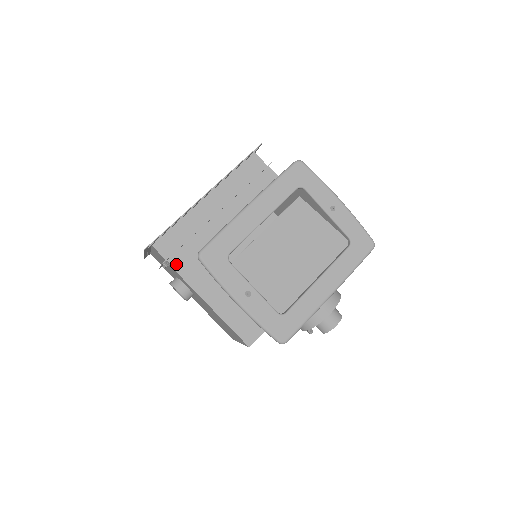
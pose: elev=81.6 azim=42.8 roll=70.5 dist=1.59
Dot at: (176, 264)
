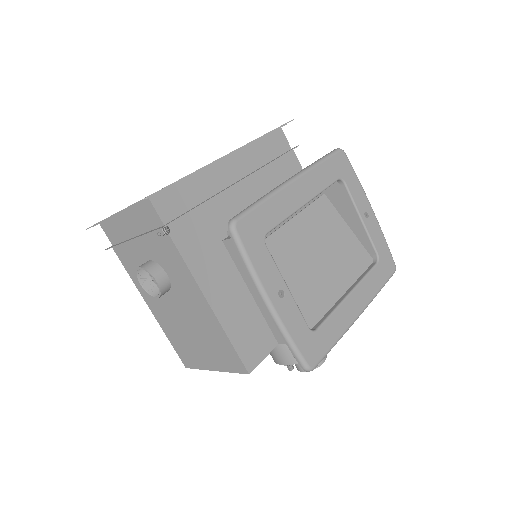
Dot at: (177, 235)
